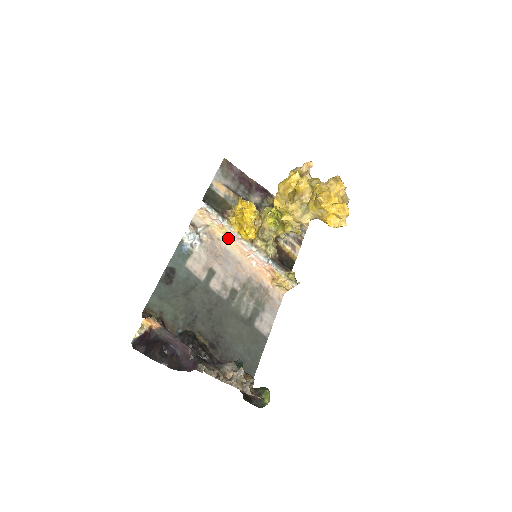
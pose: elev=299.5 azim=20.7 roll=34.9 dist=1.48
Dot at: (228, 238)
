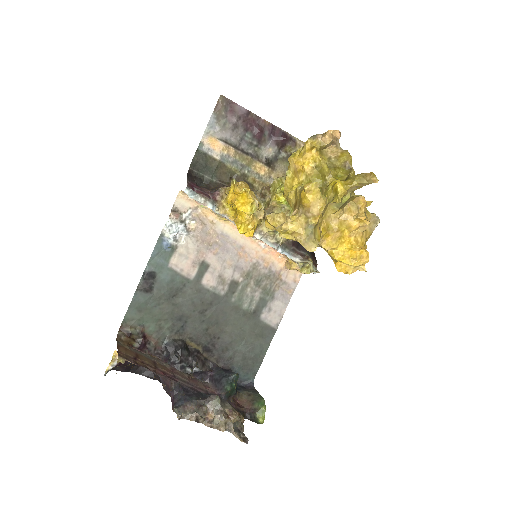
Dot at: (225, 220)
